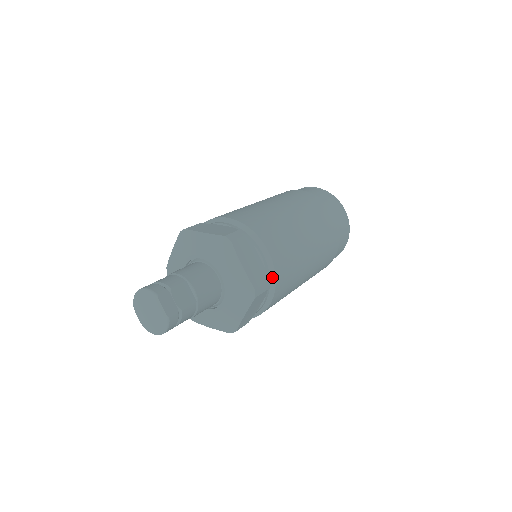
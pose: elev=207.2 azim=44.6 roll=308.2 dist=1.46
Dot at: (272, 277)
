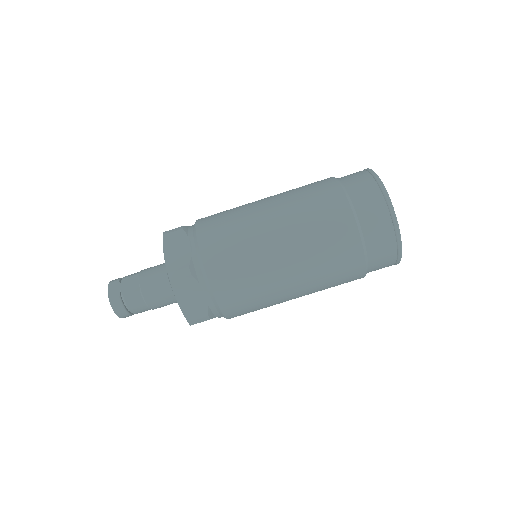
Dot at: (201, 263)
